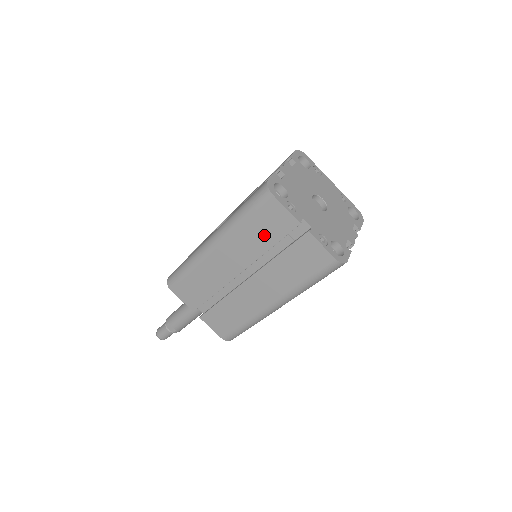
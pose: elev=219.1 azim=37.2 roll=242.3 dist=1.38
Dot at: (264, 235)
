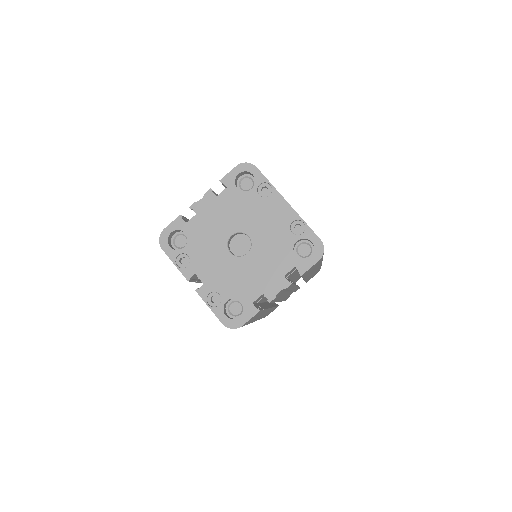
Dot at: occluded
